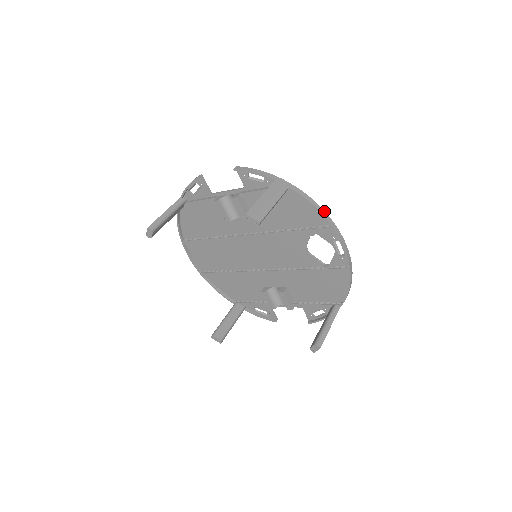
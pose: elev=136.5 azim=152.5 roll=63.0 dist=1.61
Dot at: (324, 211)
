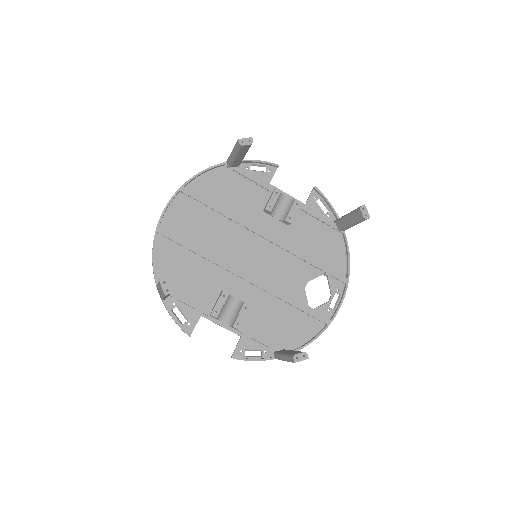
Dot at: (348, 266)
